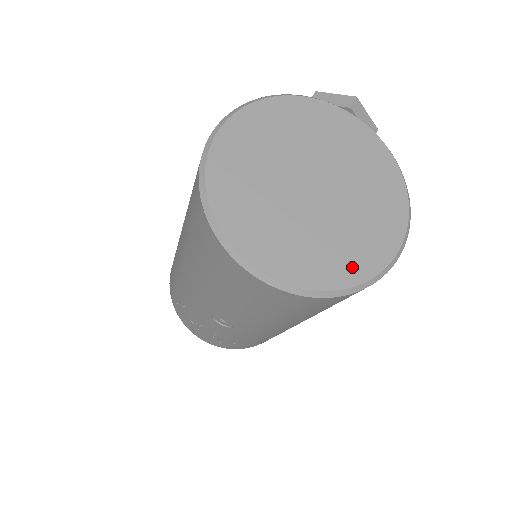
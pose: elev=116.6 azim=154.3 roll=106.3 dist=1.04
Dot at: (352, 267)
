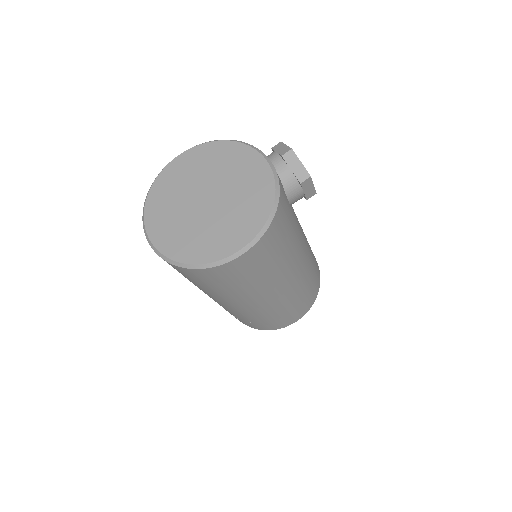
Dot at: (196, 253)
